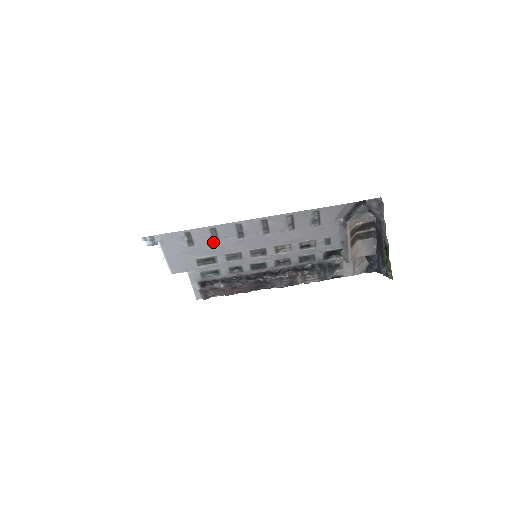
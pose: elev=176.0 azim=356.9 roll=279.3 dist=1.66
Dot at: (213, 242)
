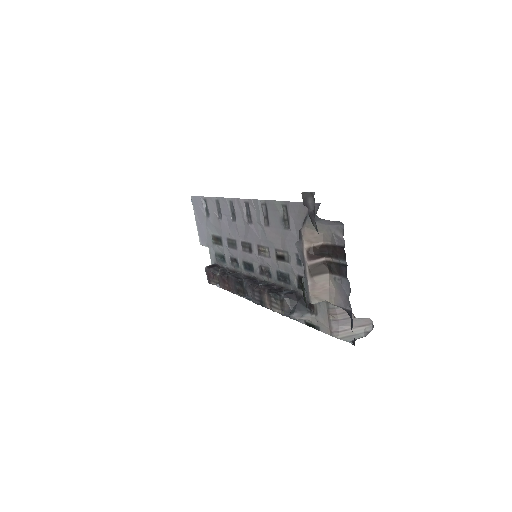
Dot at: (219, 218)
